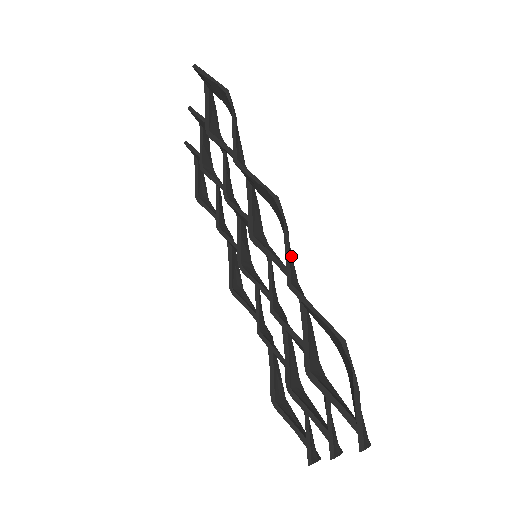
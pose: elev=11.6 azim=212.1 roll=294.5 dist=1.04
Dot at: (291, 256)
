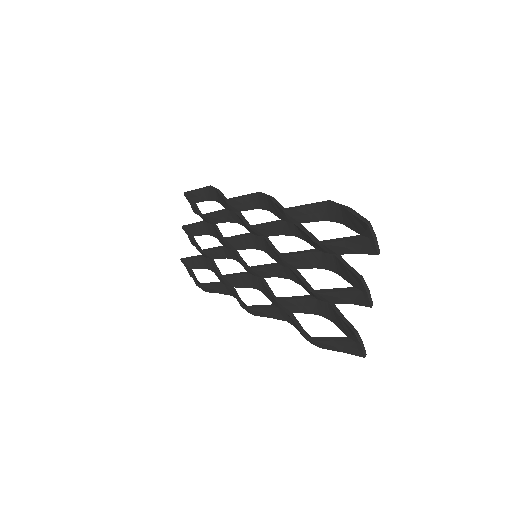
Dot at: occluded
